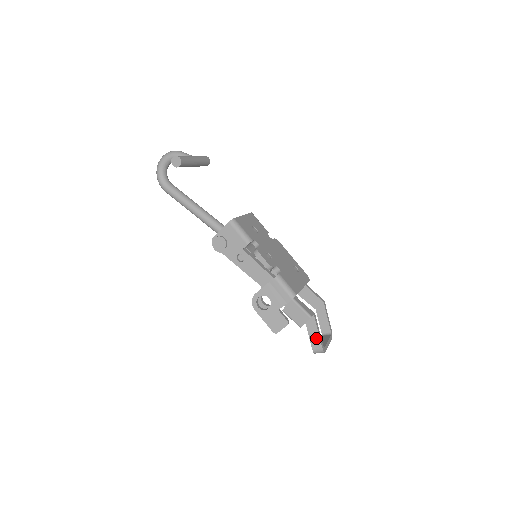
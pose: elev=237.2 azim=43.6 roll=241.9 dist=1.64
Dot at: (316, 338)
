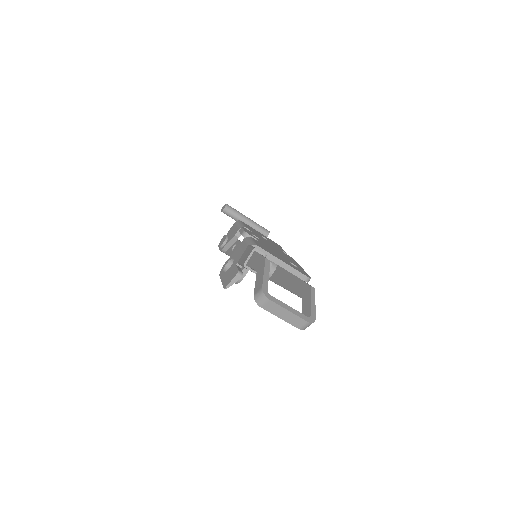
Dot at: (260, 280)
